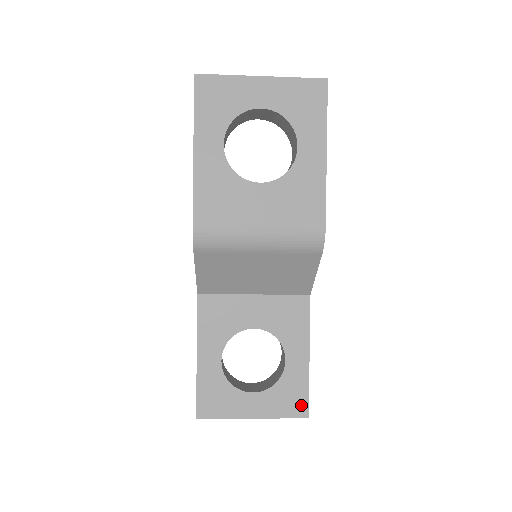
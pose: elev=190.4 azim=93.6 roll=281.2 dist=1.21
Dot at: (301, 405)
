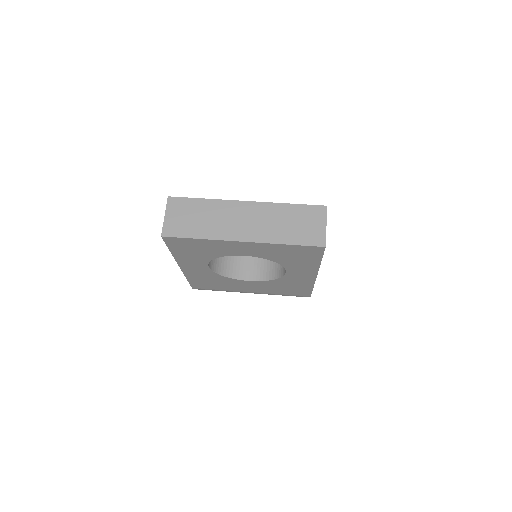
Dot at: occluded
